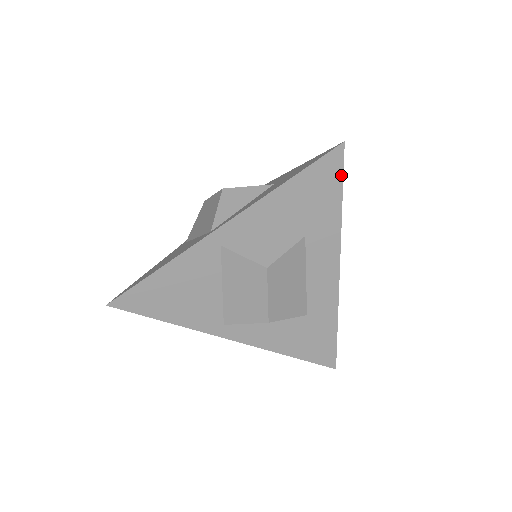
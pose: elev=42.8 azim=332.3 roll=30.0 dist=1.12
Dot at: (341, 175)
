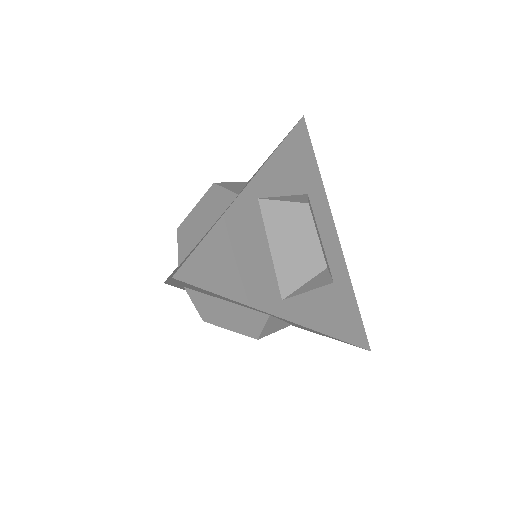
Dot at: (310, 142)
